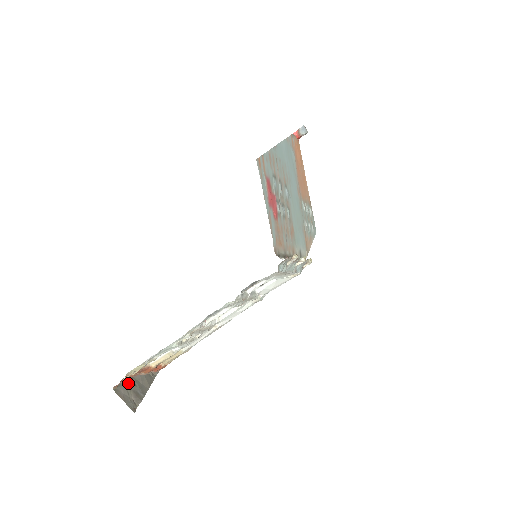
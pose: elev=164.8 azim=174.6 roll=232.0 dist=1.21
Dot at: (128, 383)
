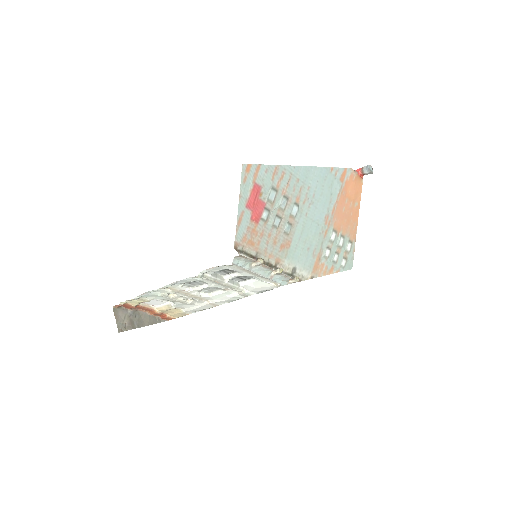
Dot at: (130, 311)
